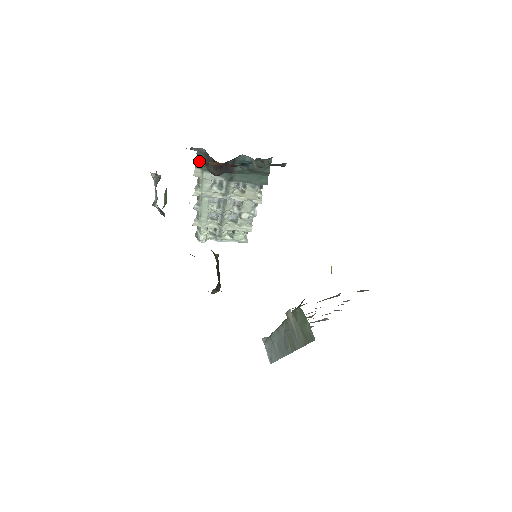
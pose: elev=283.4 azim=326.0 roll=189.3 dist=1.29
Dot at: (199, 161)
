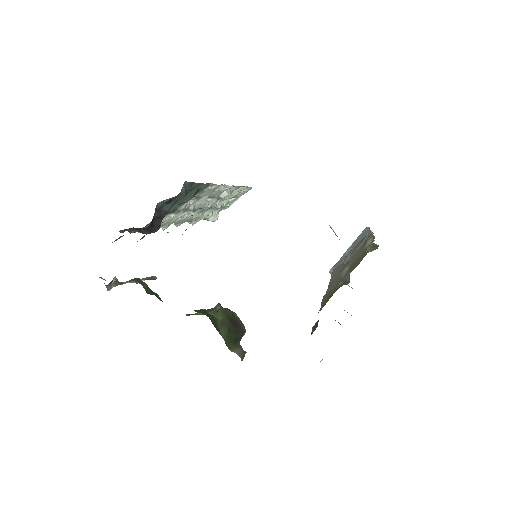
Dot at: (132, 231)
